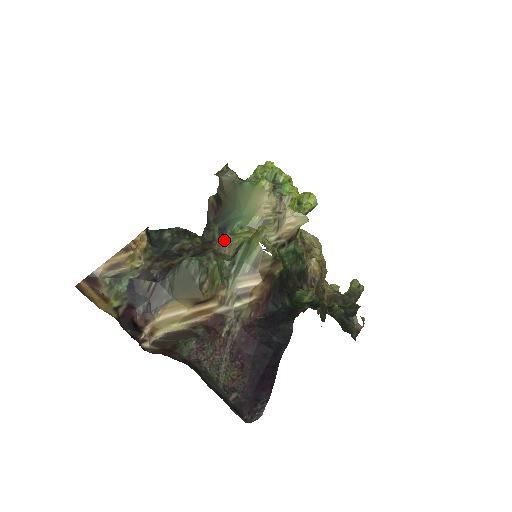
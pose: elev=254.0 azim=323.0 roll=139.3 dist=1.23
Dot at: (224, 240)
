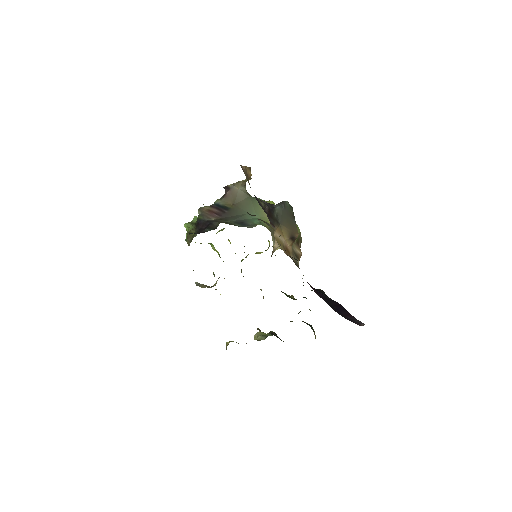
Dot at: occluded
